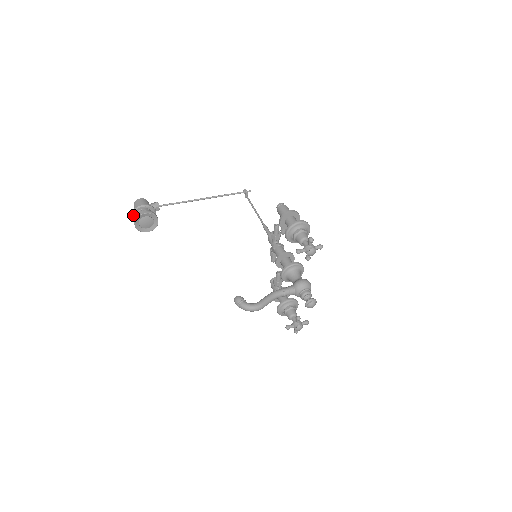
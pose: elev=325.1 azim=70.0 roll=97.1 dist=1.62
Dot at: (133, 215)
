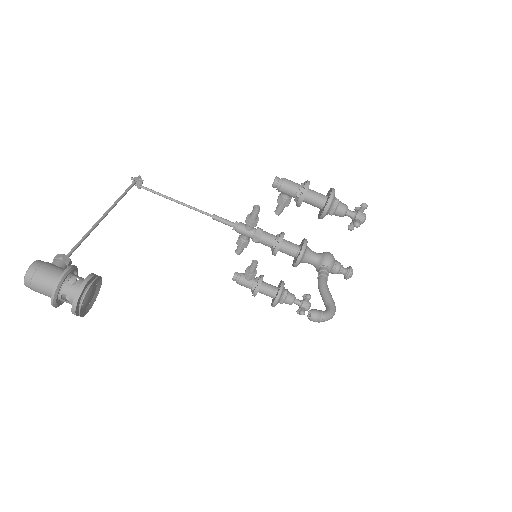
Dot at: (55, 298)
